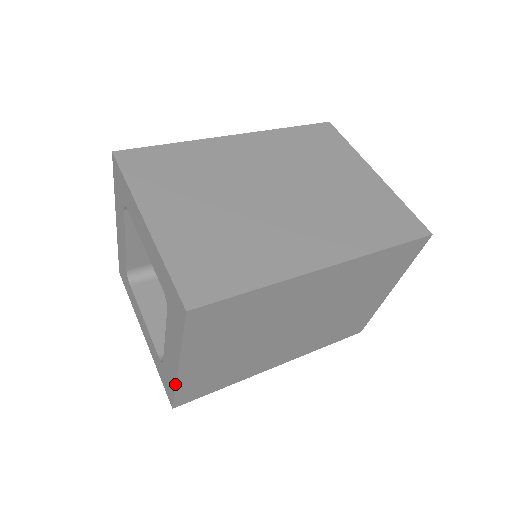
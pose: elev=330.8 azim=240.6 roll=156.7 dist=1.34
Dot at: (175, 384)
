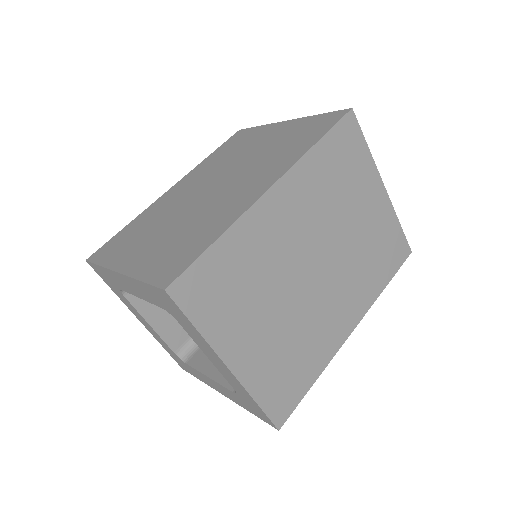
Dot at: occluded
